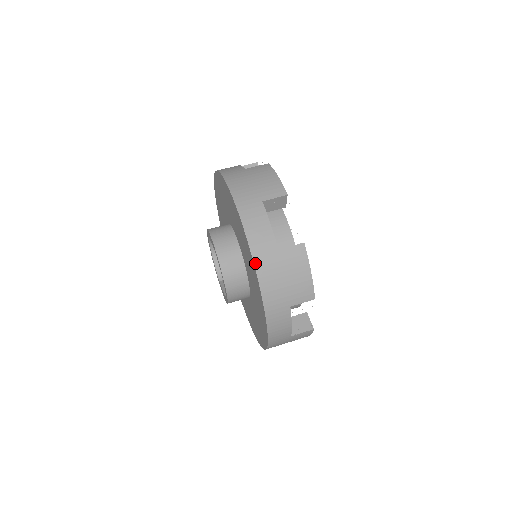
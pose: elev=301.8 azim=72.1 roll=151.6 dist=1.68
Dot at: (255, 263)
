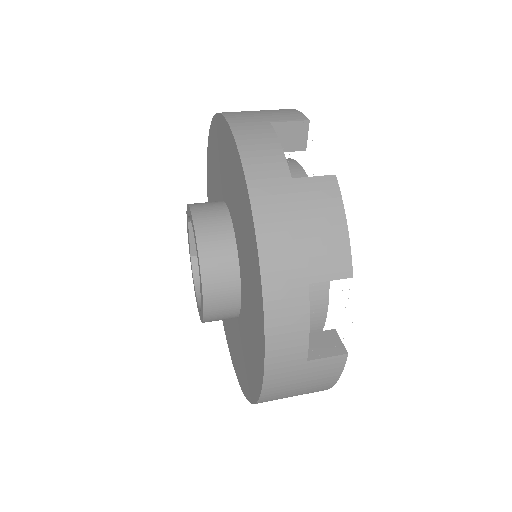
Dot at: occluded
